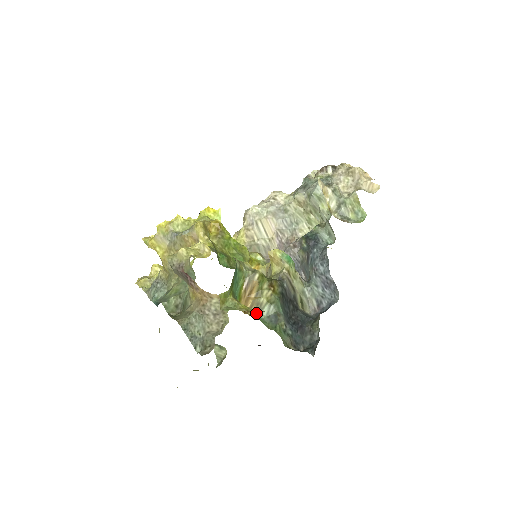
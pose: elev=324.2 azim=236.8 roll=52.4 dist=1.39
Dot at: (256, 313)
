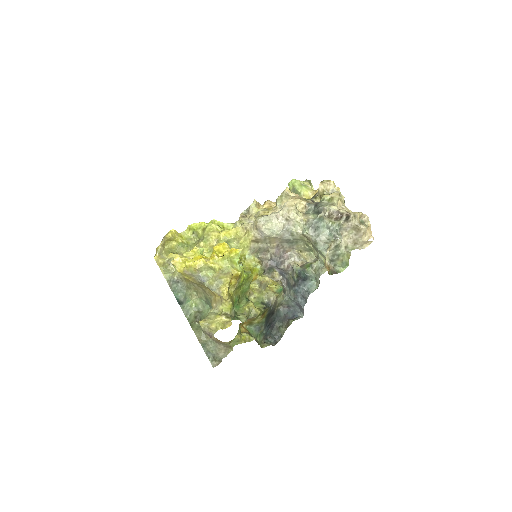
Dot at: (249, 341)
